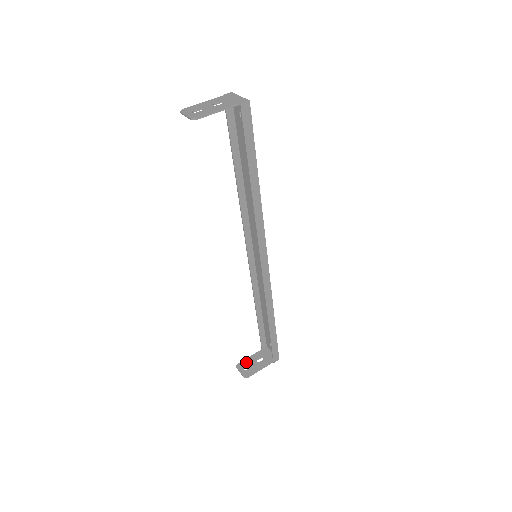
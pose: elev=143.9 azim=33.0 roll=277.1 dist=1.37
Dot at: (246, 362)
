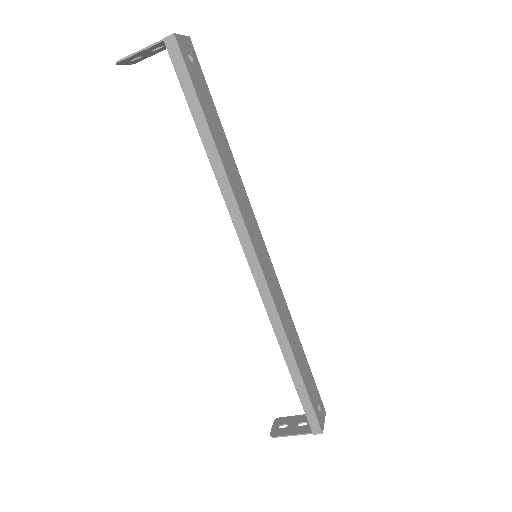
Dot at: (287, 419)
